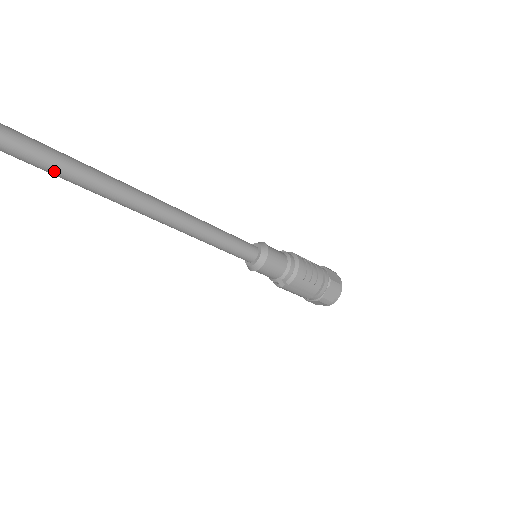
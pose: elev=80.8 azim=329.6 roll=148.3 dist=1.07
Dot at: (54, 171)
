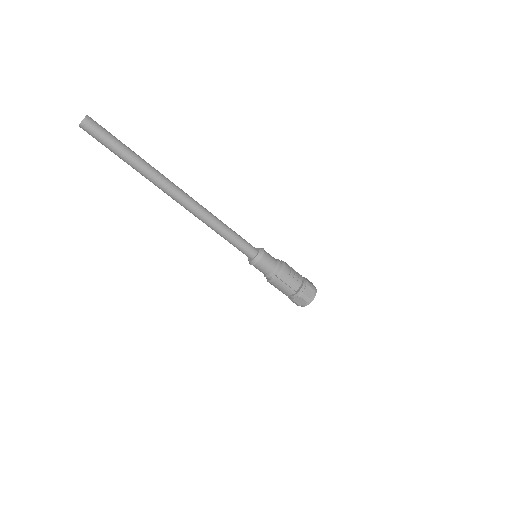
Dot at: (145, 171)
